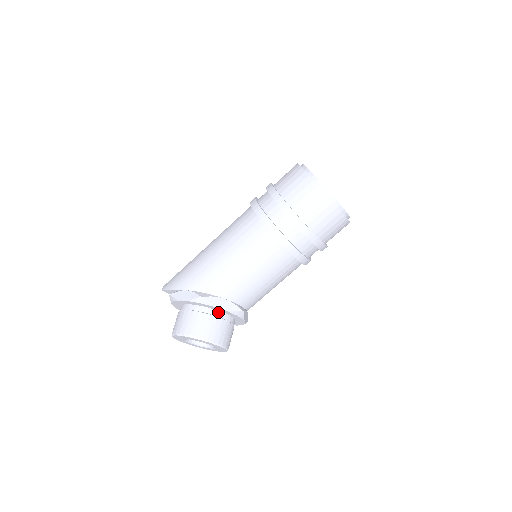
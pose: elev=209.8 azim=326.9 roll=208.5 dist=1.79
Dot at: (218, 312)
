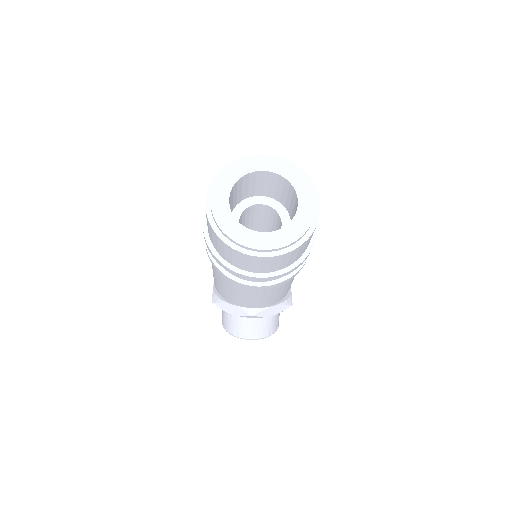
Dot at: occluded
